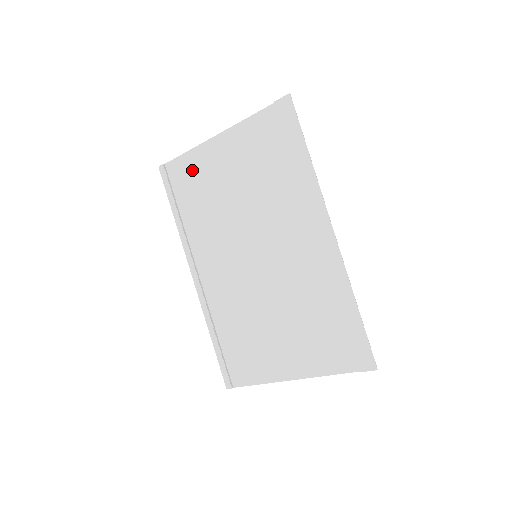
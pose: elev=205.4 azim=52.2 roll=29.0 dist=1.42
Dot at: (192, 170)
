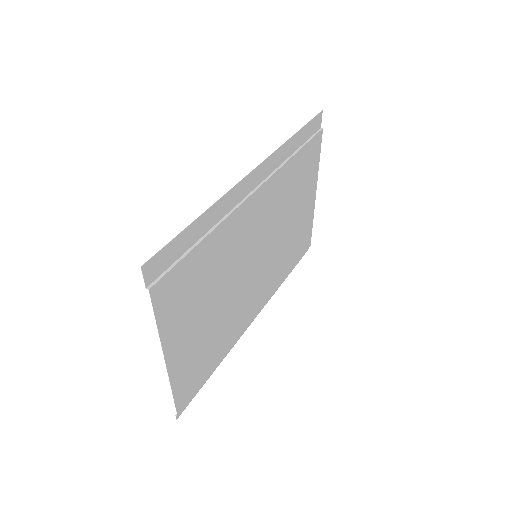
Dot at: (305, 232)
